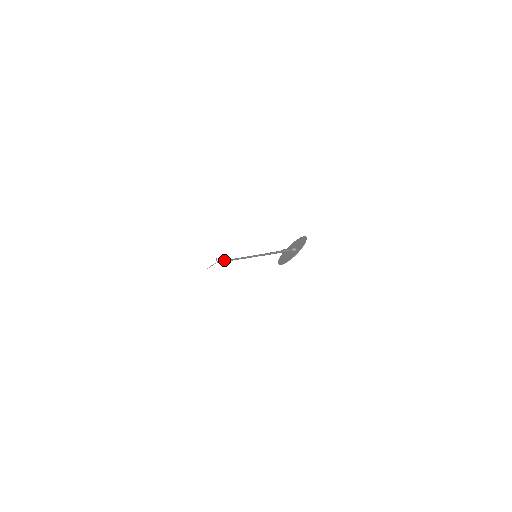
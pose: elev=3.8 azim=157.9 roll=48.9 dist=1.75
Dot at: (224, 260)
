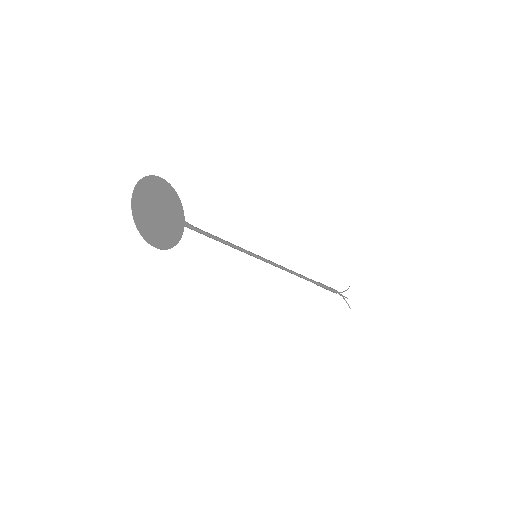
Dot at: occluded
